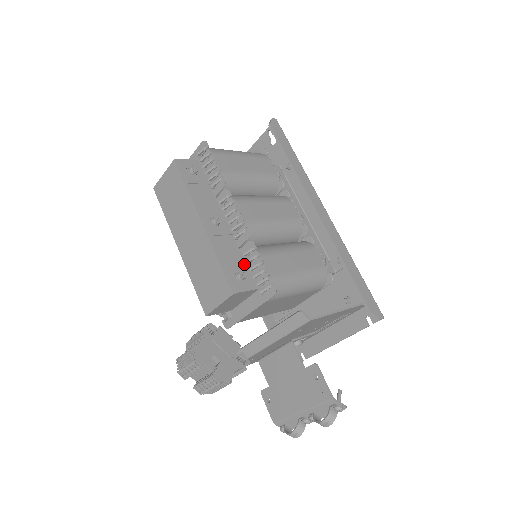
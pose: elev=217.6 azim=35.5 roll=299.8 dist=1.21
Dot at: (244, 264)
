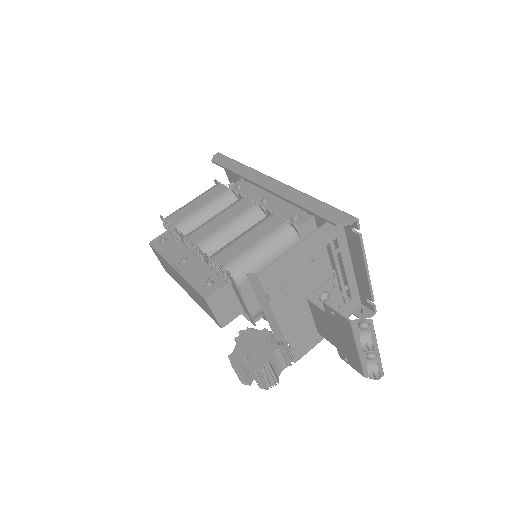
Dot at: (213, 272)
